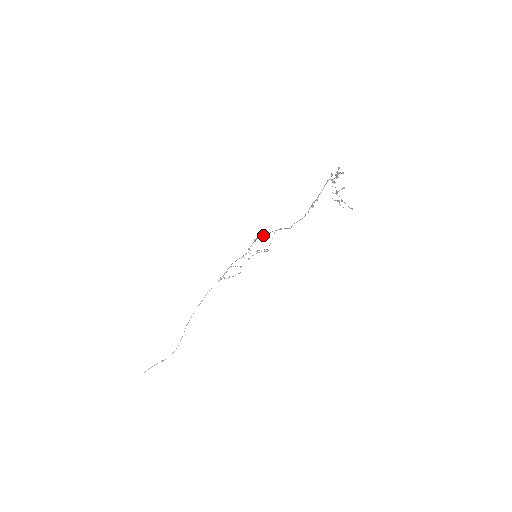
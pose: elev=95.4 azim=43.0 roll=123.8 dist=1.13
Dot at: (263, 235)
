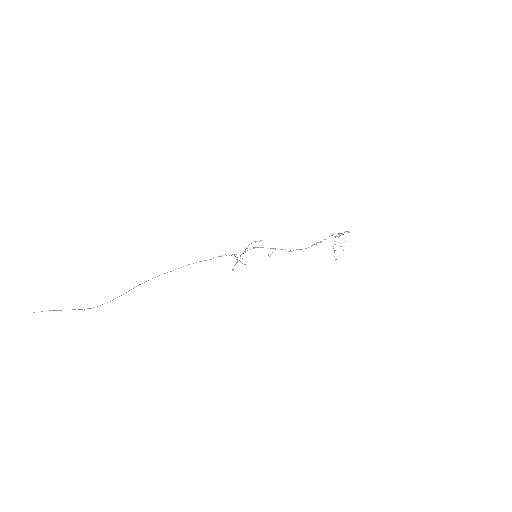
Dot at: occluded
